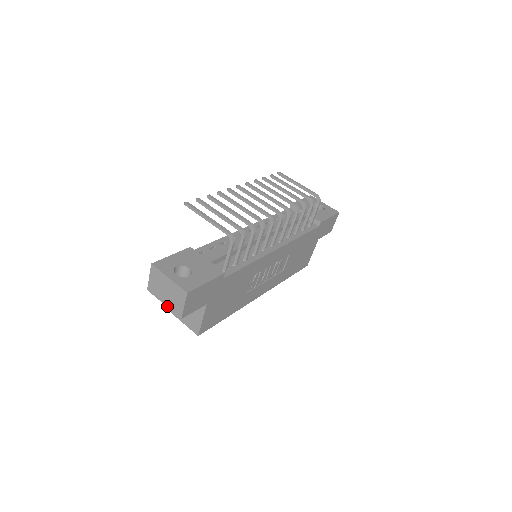
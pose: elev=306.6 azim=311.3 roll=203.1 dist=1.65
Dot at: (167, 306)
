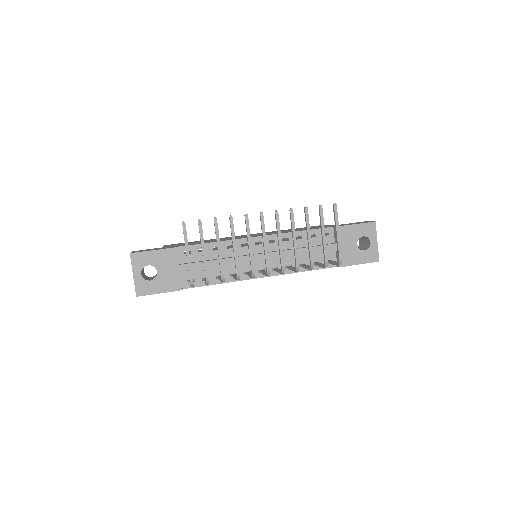
Dot at: occluded
